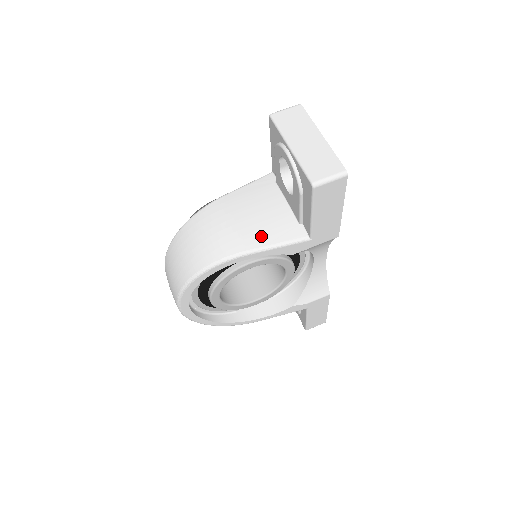
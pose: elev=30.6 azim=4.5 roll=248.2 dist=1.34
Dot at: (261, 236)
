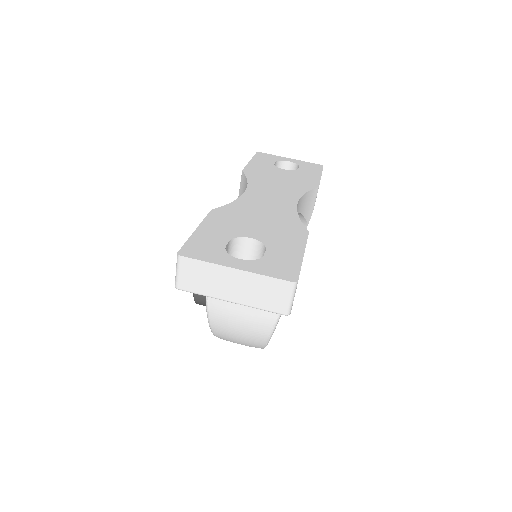
Dot at: occluded
